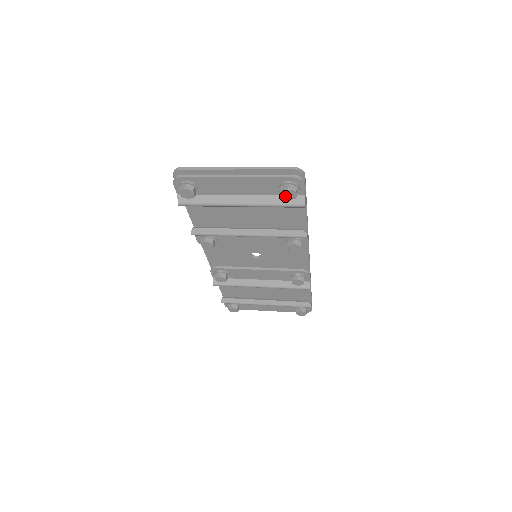
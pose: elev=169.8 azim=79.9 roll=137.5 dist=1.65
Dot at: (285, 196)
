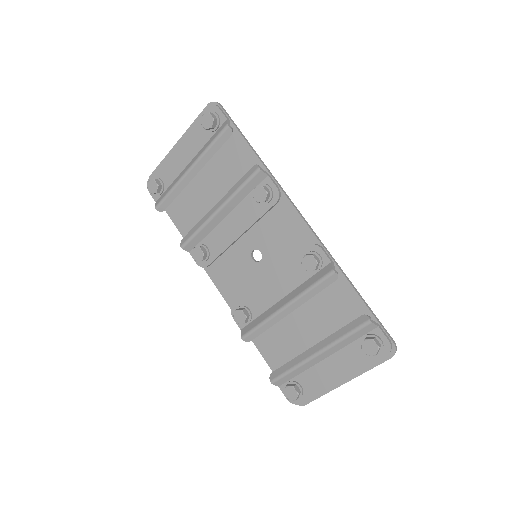
Dot at: (206, 126)
